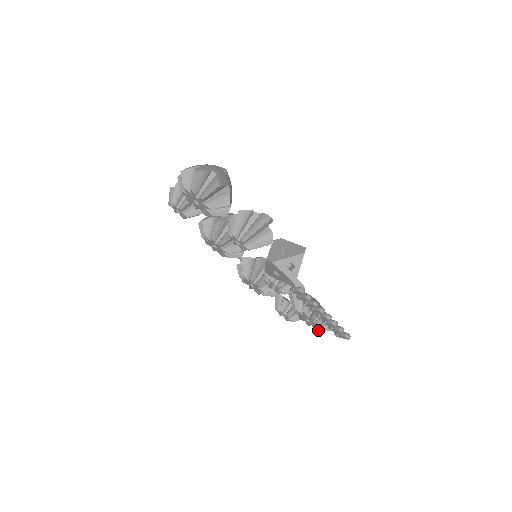
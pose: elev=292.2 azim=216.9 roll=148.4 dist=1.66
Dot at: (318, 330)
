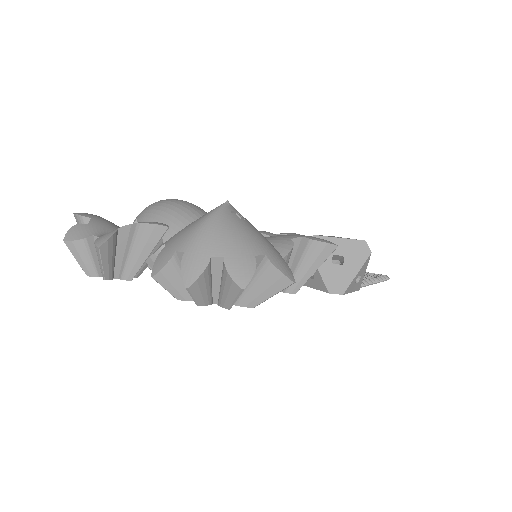
Dot at: occluded
